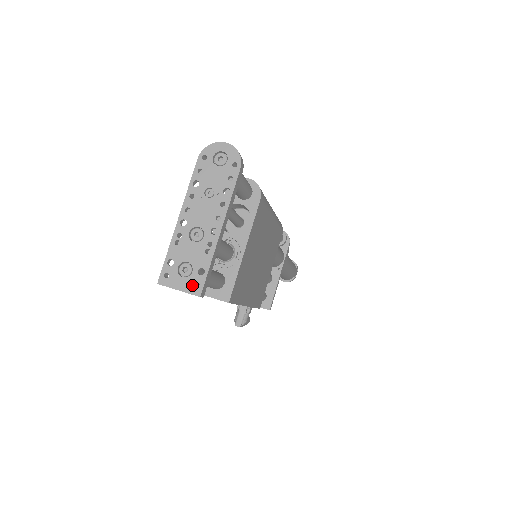
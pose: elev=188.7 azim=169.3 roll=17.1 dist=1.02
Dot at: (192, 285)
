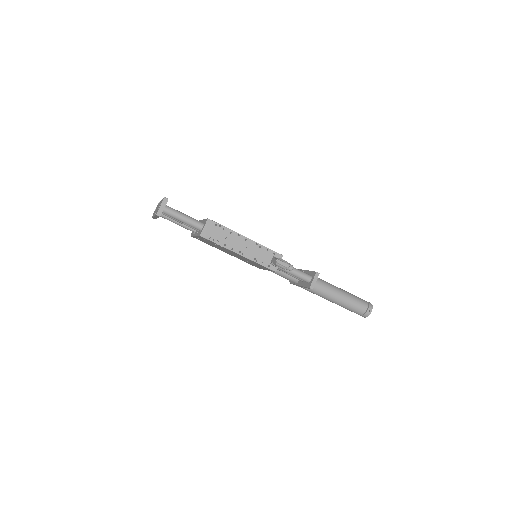
Dot at: (162, 202)
